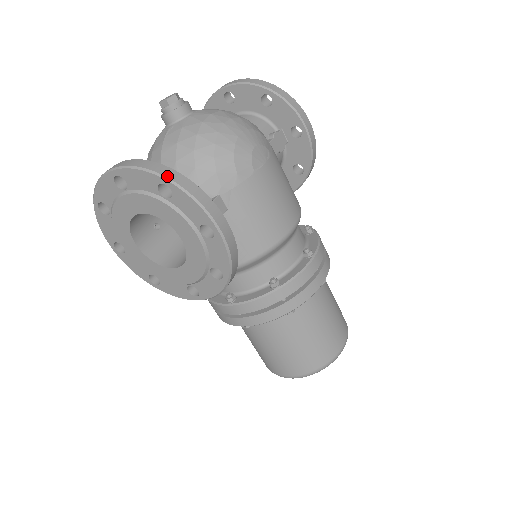
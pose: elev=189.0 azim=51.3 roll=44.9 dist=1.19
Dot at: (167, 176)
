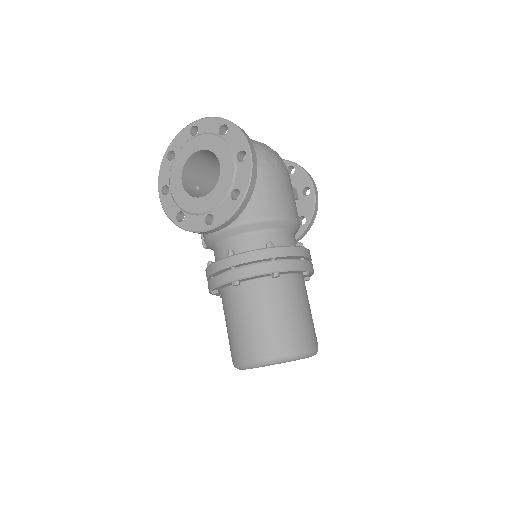
Dot at: occluded
